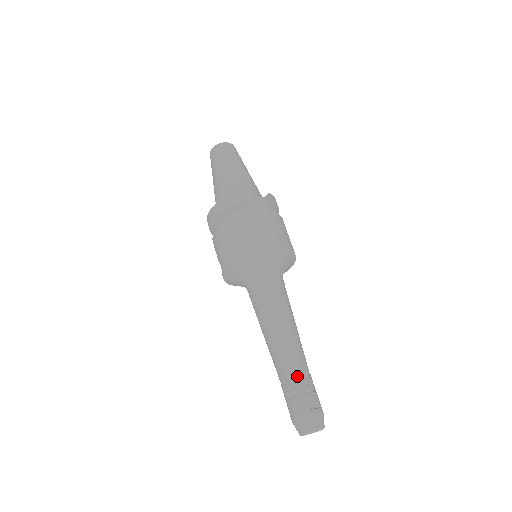
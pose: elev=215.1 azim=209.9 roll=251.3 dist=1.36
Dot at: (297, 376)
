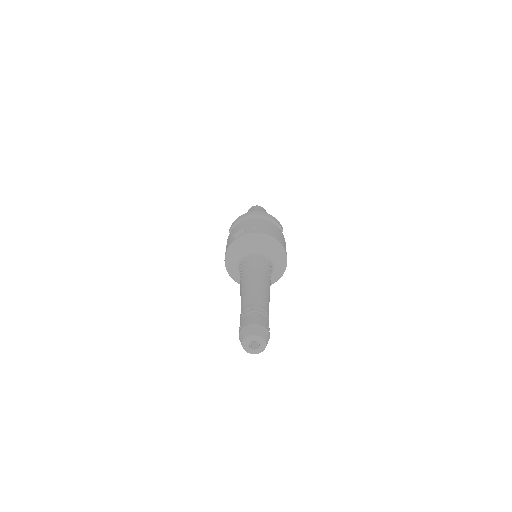
Dot at: (267, 309)
